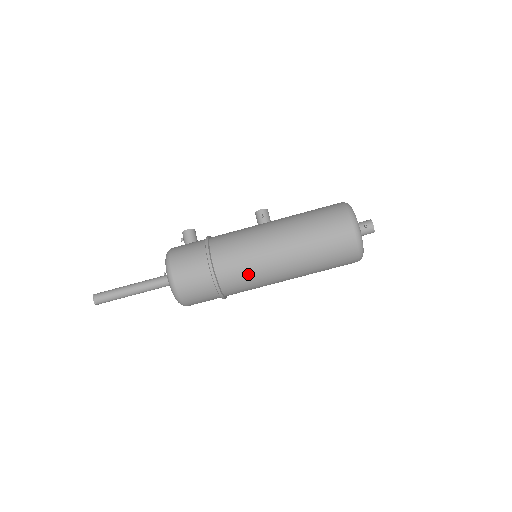
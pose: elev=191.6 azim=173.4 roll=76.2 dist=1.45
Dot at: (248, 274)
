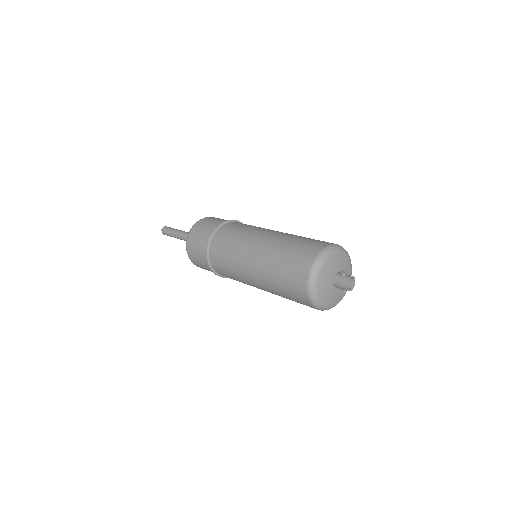
Dot at: (232, 241)
